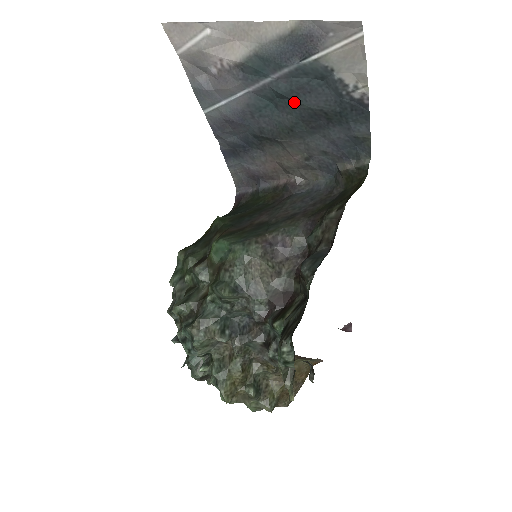
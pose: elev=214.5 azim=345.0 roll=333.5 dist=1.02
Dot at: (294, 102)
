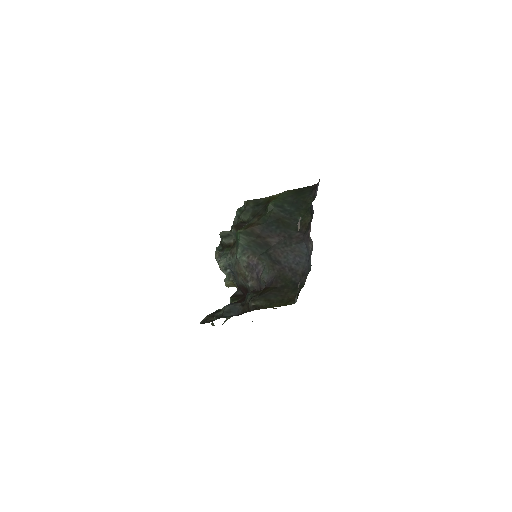
Dot at: occluded
